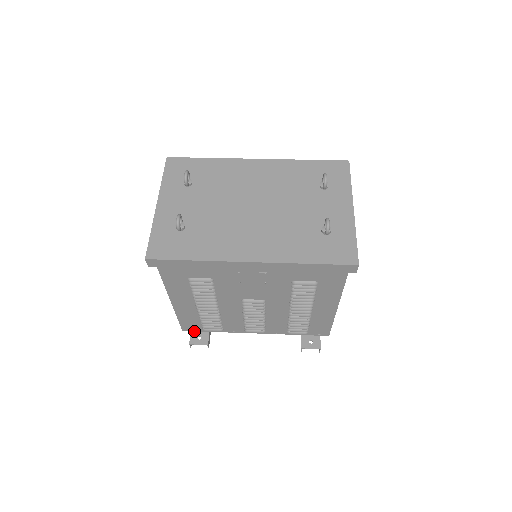
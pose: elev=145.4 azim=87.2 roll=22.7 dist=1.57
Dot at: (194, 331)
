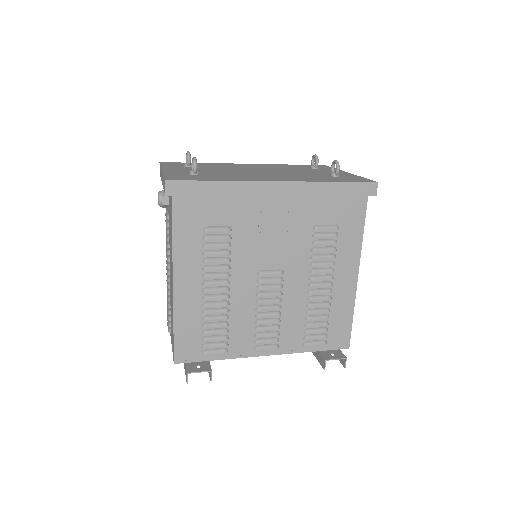
Dot at: (189, 362)
